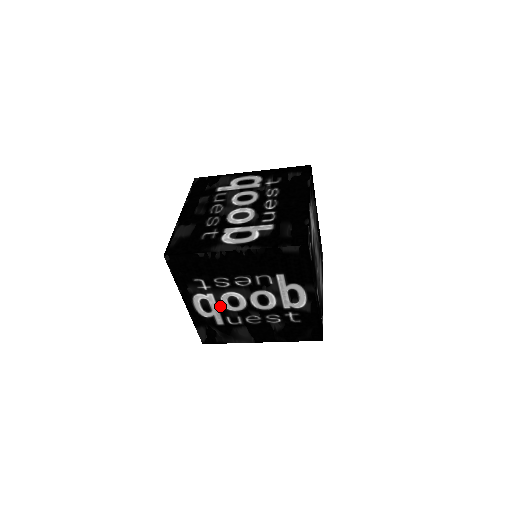
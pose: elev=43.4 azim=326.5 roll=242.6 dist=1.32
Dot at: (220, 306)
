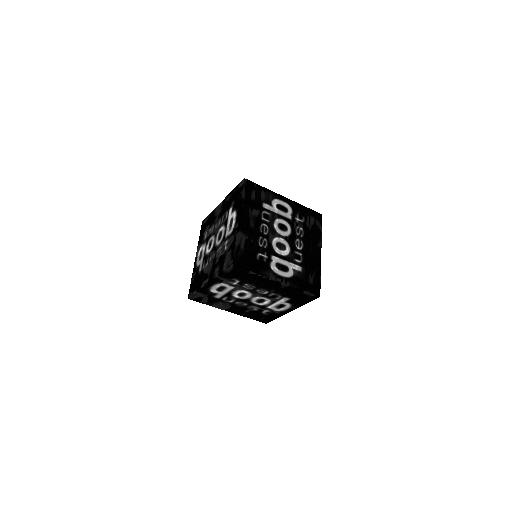
Dot at: (230, 292)
